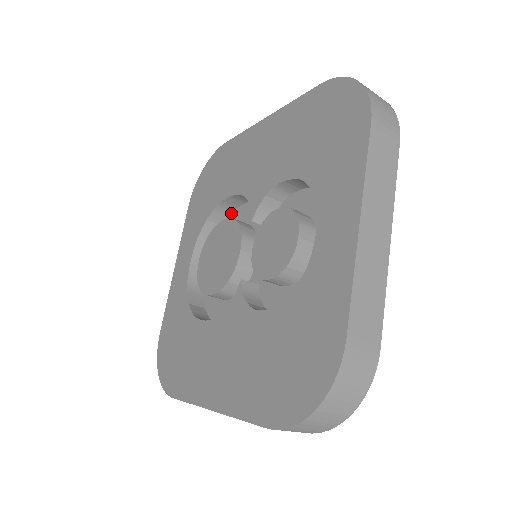
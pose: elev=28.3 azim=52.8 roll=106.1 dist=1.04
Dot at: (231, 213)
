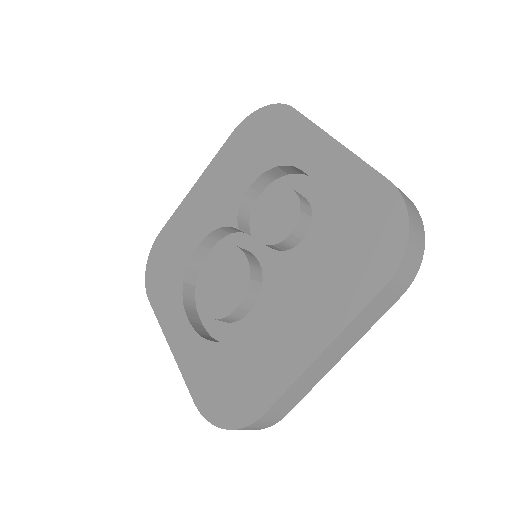
Dot at: occluded
